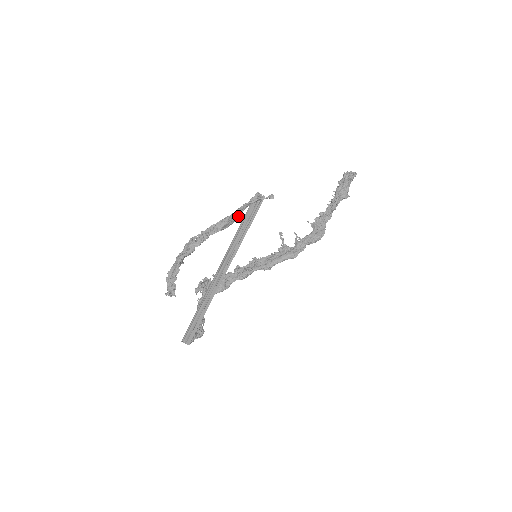
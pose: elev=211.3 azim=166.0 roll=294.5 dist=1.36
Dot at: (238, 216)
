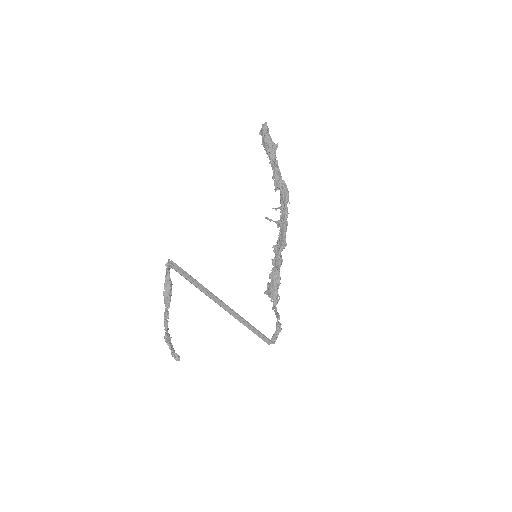
Dot at: (169, 287)
